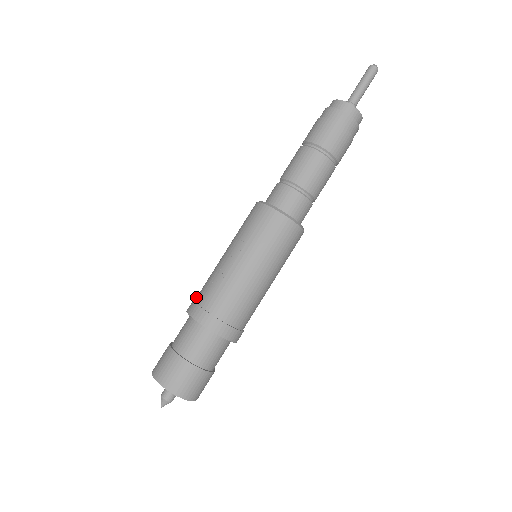
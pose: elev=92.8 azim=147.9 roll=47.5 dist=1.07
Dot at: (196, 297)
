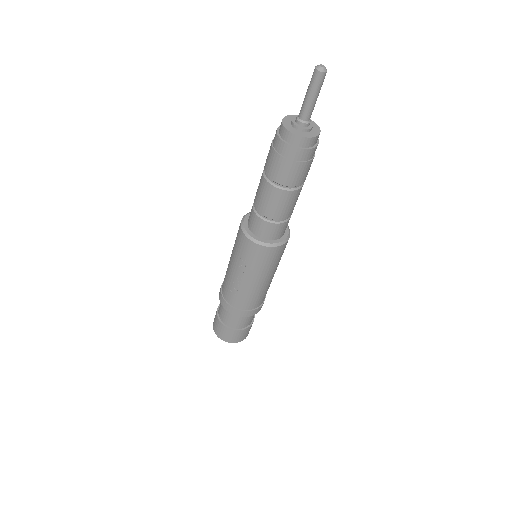
Dot at: (222, 289)
